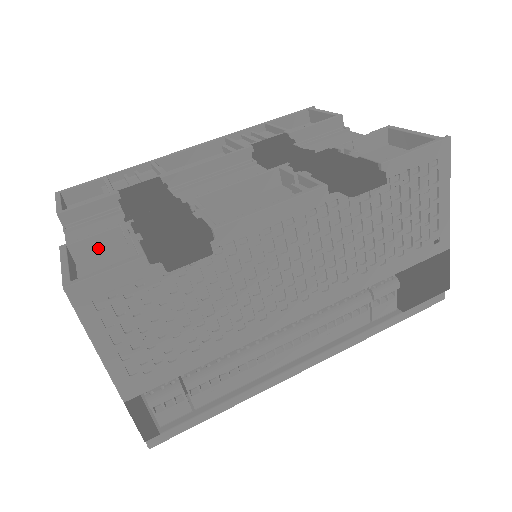
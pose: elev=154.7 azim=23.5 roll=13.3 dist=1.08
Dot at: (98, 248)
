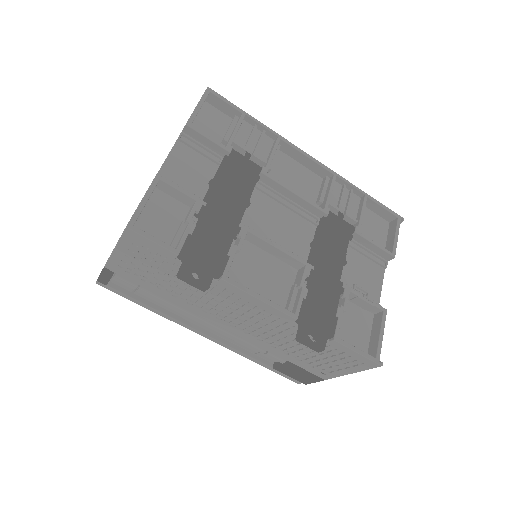
Dot at: (174, 195)
